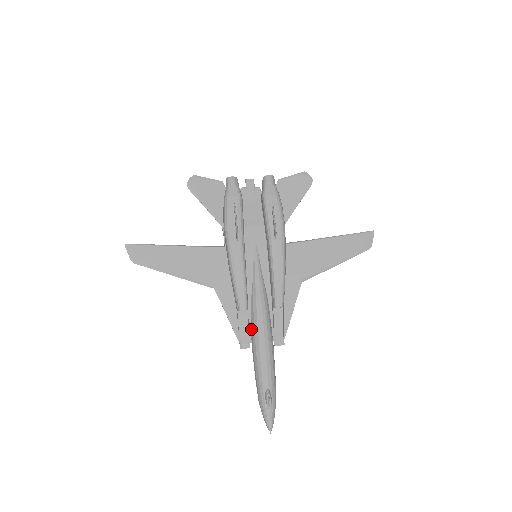
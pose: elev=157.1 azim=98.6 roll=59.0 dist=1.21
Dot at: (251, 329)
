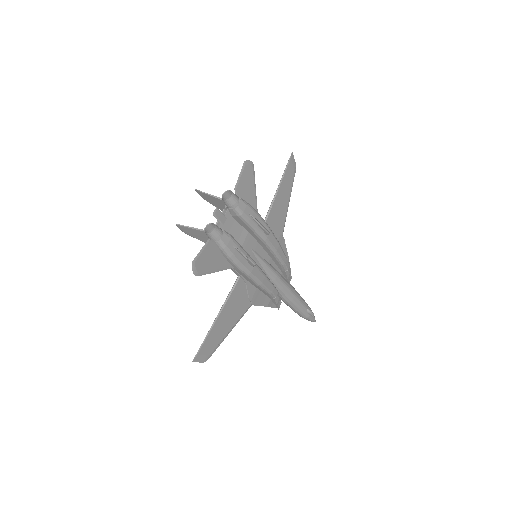
Dot at: (279, 295)
